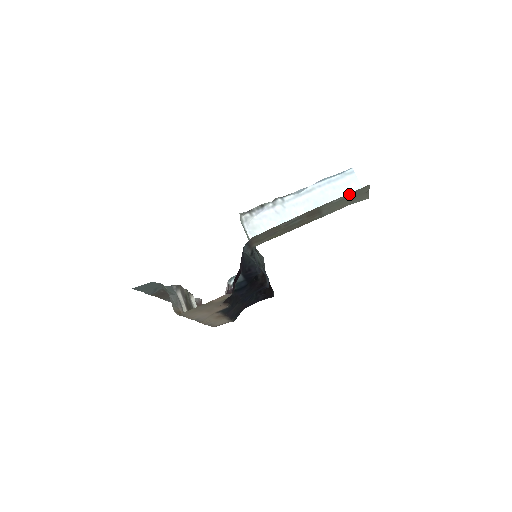
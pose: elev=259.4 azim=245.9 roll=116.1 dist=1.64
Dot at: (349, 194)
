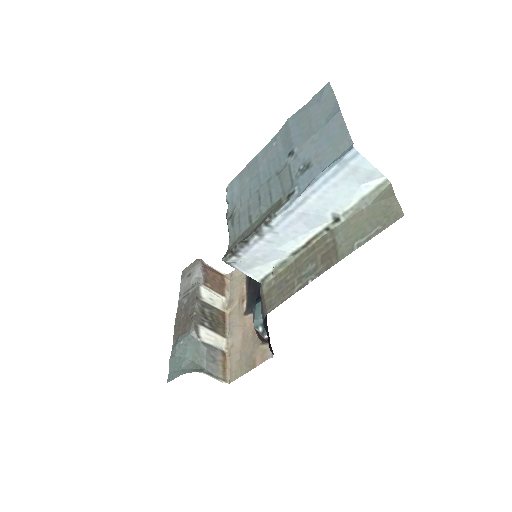
Dot at: (375, 233)
